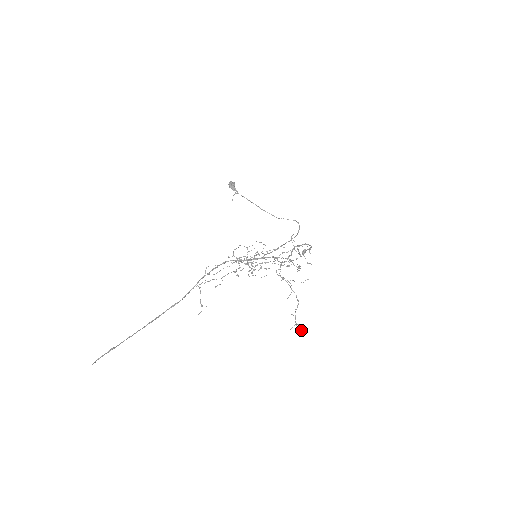
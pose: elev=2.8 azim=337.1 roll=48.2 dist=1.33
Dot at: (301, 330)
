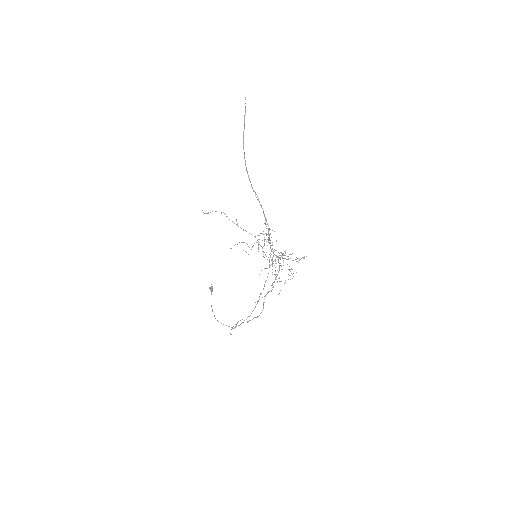
Dot at: (267, 268)
